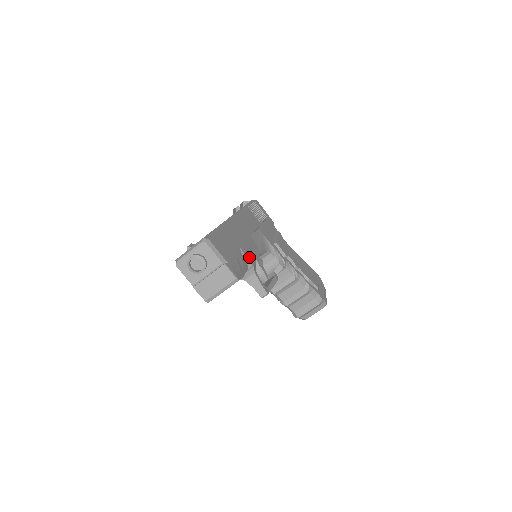
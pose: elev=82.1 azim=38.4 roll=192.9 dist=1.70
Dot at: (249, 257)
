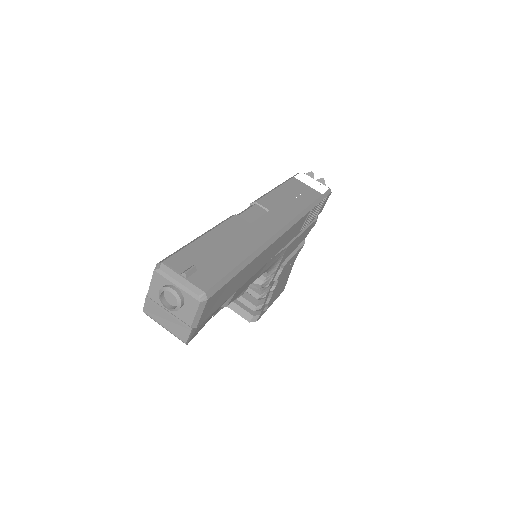
Dot at: (235, 296)
